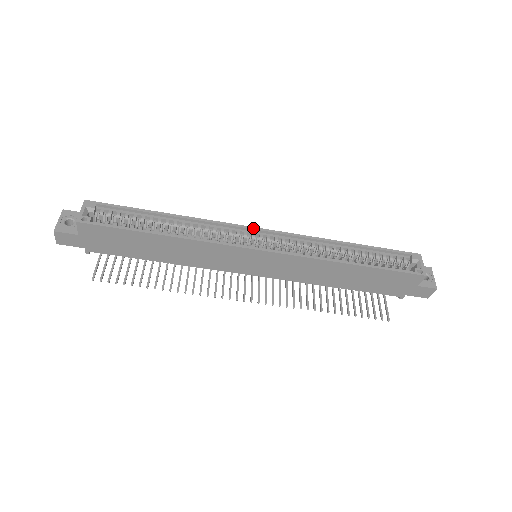
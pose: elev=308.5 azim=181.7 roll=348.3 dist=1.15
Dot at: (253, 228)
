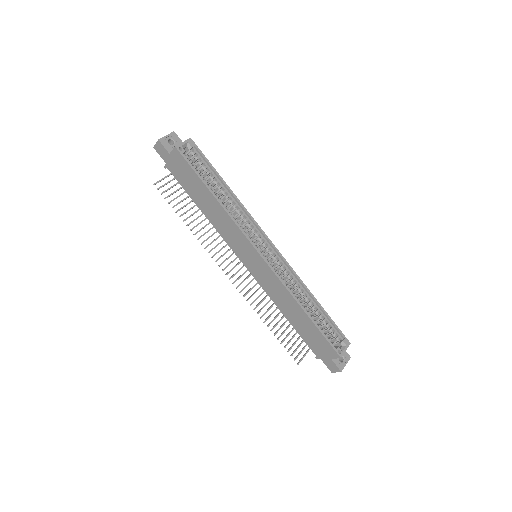
Dot at: (268, 239)
